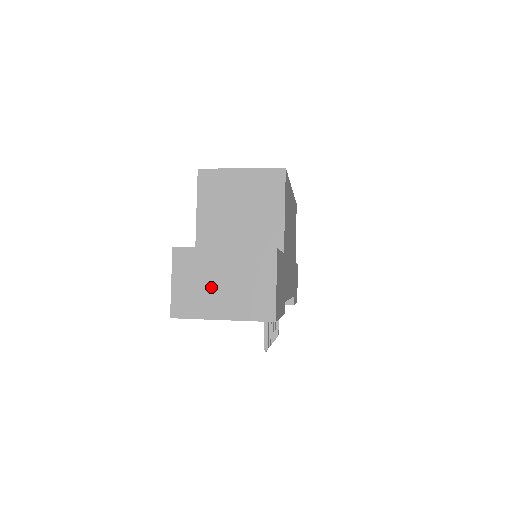
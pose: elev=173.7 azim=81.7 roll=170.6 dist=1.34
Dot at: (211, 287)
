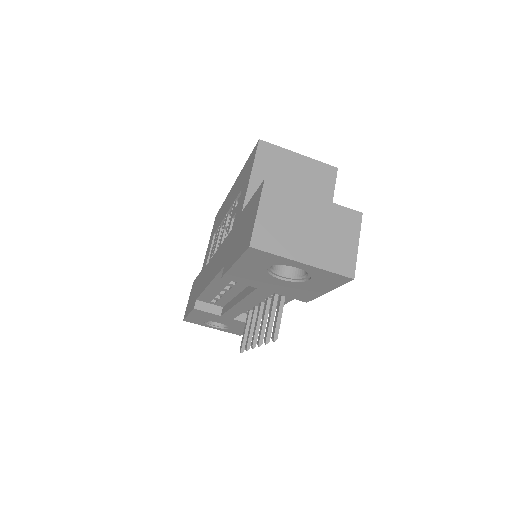
Dot at: (297, 228)
